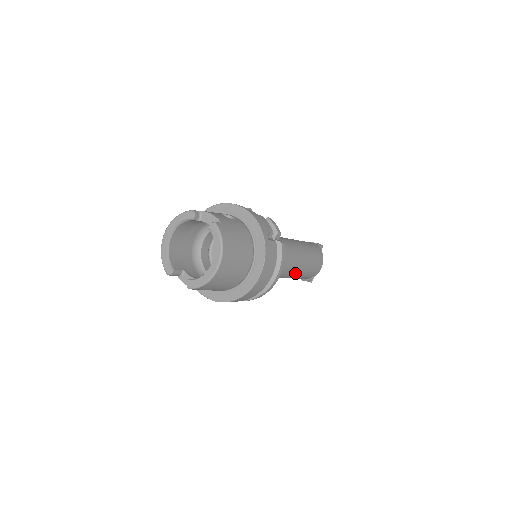
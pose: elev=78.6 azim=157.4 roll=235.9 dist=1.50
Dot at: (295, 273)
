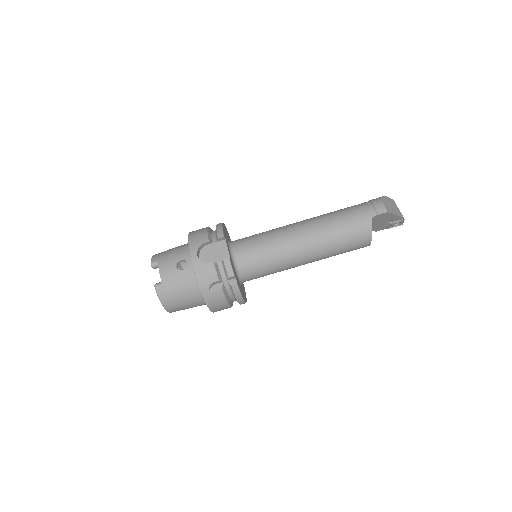
Dot at: (314, 261)
